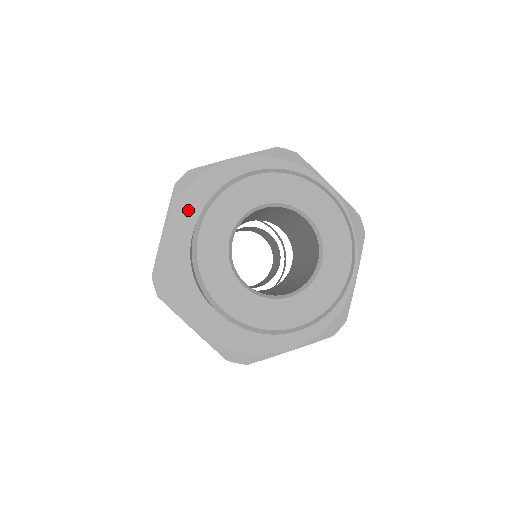
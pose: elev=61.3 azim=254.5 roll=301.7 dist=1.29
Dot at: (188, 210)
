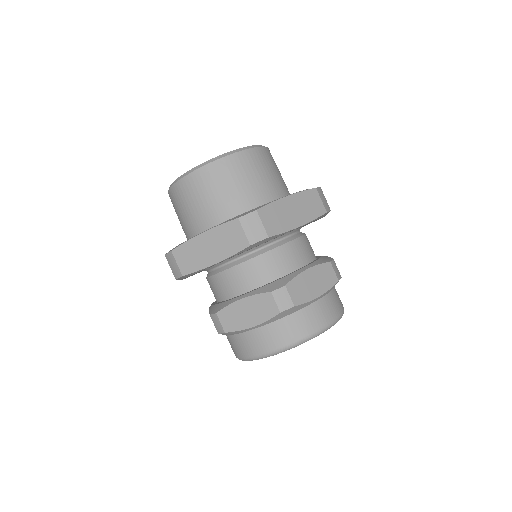
Dot at: occluded
